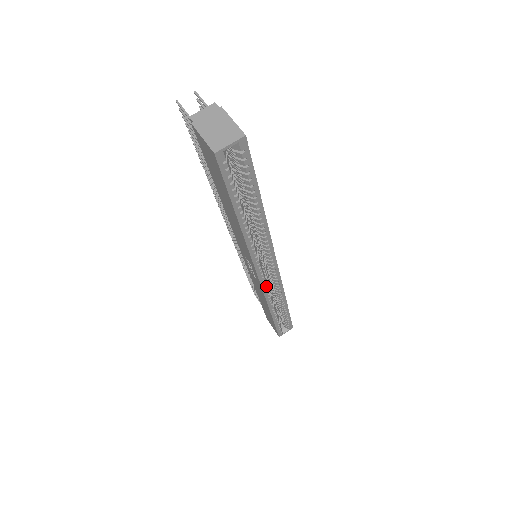
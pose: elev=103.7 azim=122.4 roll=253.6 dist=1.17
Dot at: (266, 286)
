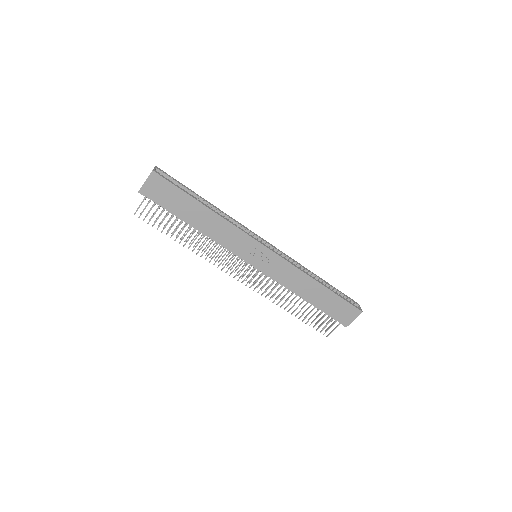
Dot at: (279, 254)
